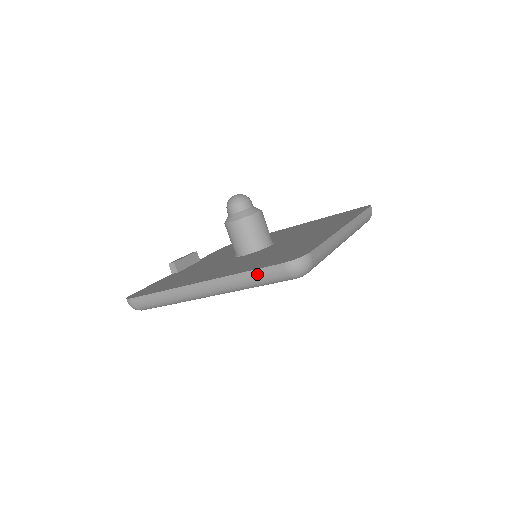
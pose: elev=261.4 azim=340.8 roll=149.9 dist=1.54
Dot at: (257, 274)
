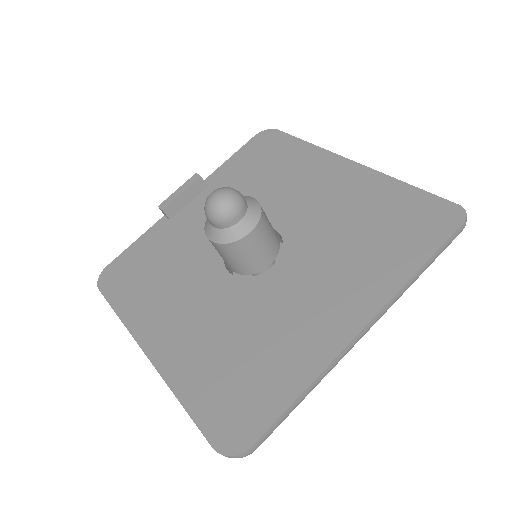
Dot at: (192, 418)
